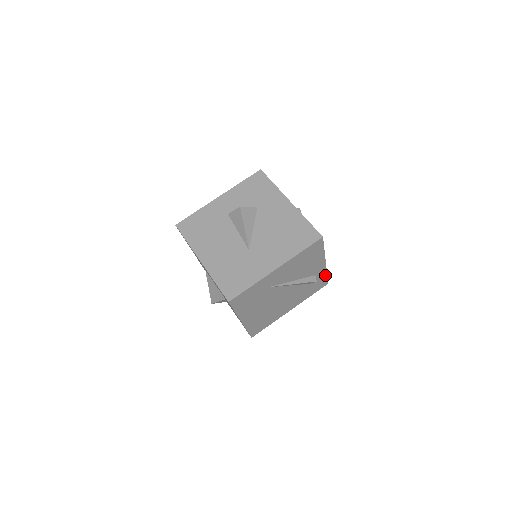
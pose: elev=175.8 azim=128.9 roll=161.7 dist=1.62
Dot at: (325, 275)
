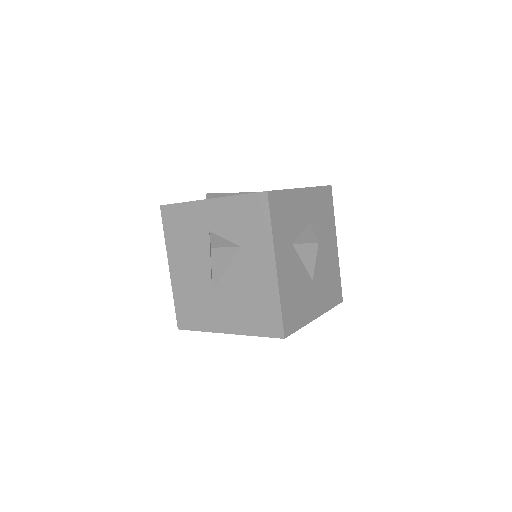
Dot at: (329, 308)
